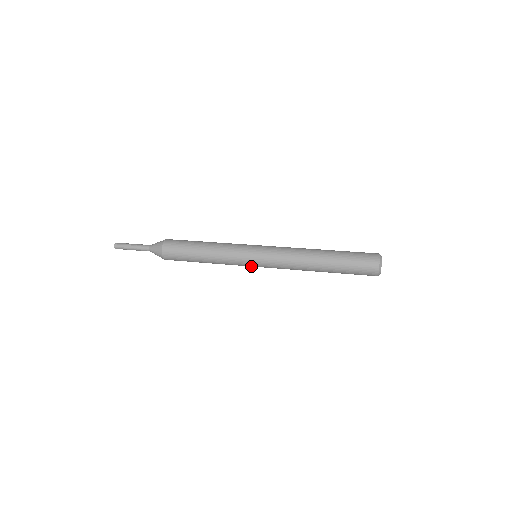
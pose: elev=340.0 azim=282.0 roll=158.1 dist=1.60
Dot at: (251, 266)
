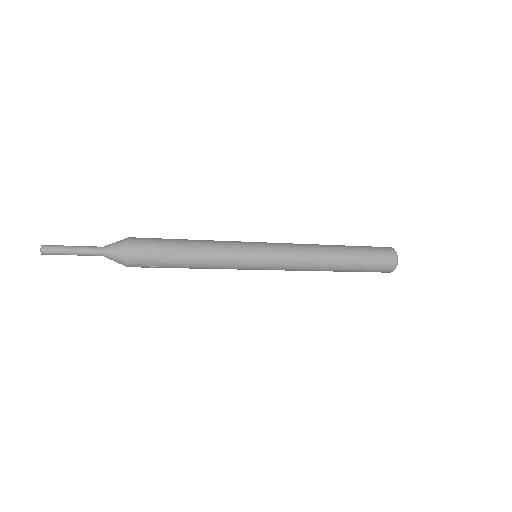
Dot at: (254, 263)
